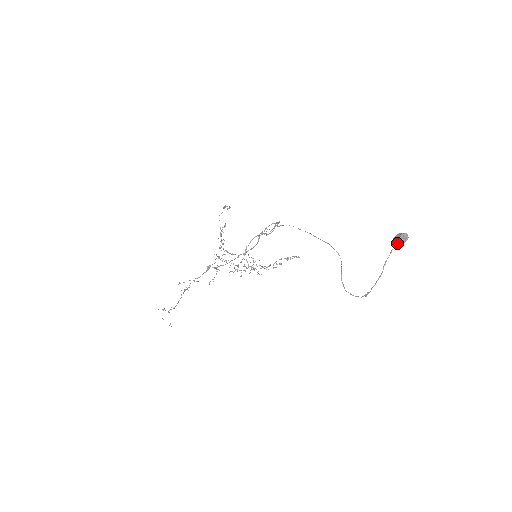
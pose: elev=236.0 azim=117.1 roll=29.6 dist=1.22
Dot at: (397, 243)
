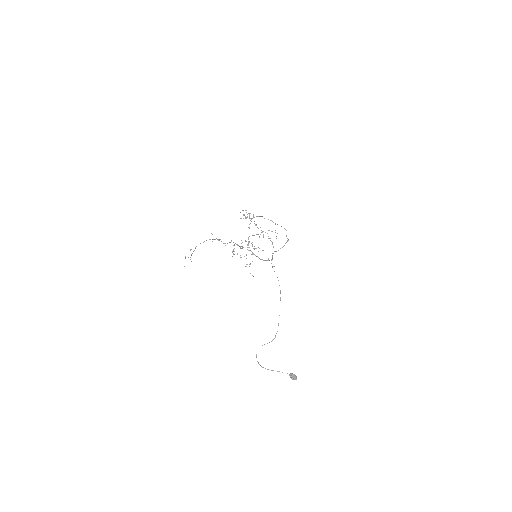
Dot at: (290, 377)
